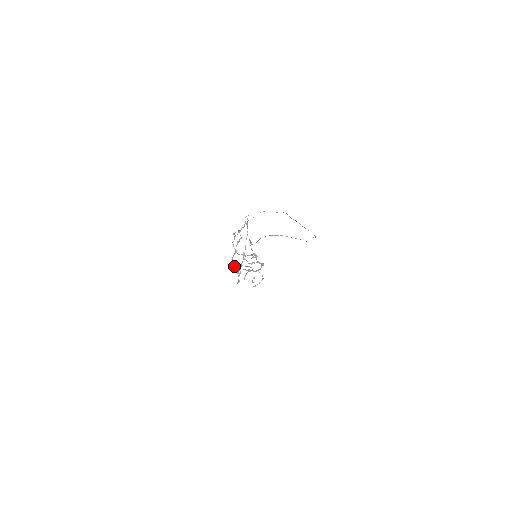
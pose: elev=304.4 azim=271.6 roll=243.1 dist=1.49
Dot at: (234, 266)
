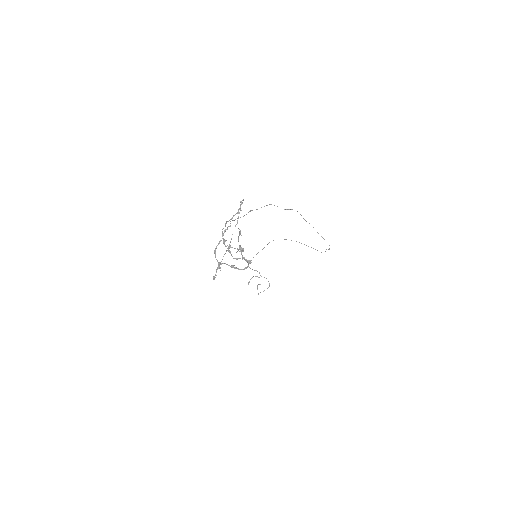
Dot at: occluded
